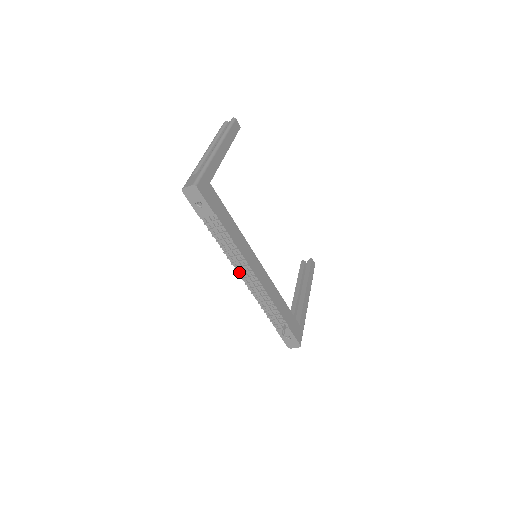
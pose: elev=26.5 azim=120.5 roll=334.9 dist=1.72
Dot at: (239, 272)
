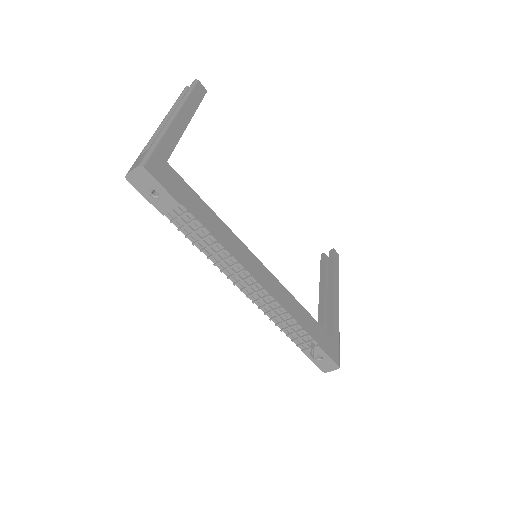
Dot at: (235, 282)
